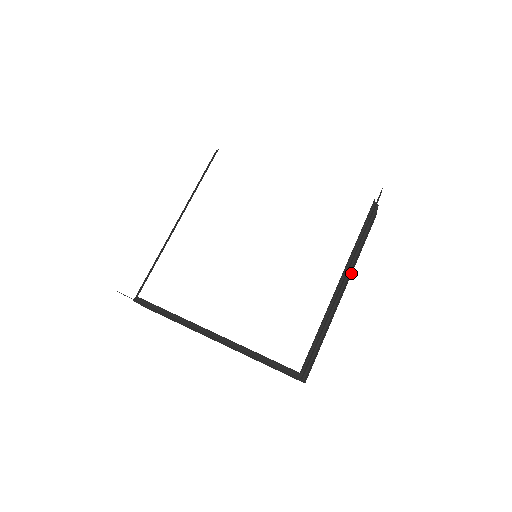
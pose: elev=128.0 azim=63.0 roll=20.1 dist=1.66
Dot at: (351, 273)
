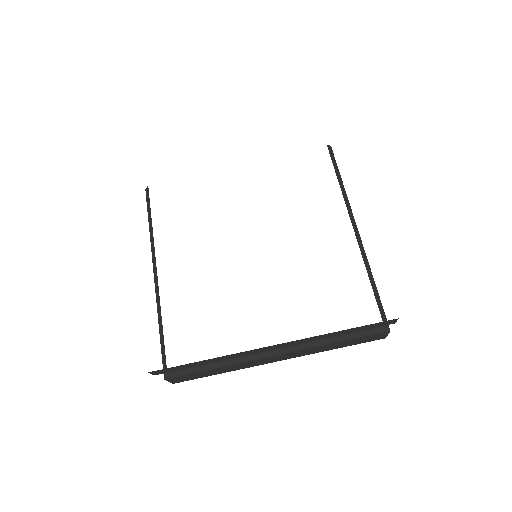
Dot at: occluded
